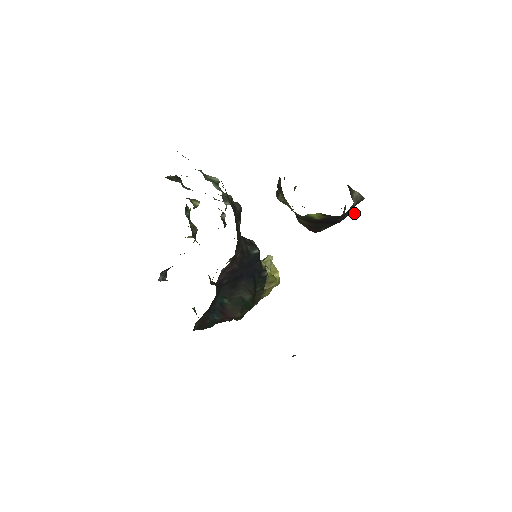
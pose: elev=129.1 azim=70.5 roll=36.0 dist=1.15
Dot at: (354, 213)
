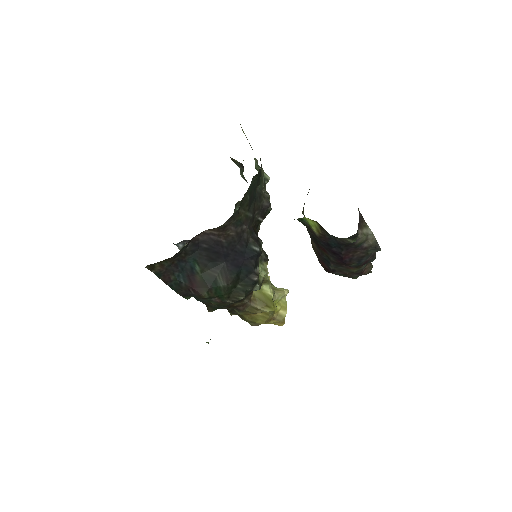
Dot at: (351, 242)
